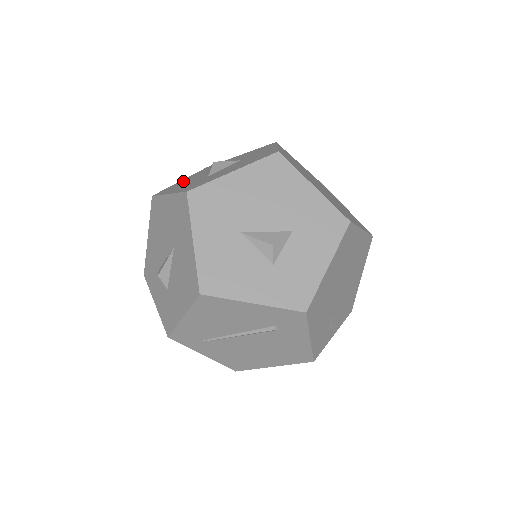
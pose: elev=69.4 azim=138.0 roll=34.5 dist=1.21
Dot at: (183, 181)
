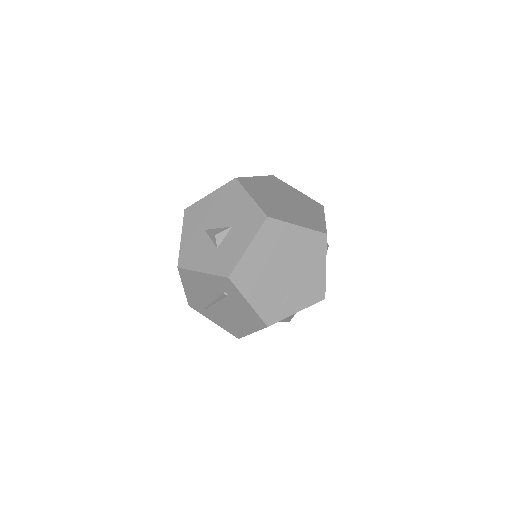
Dot at: occluded
